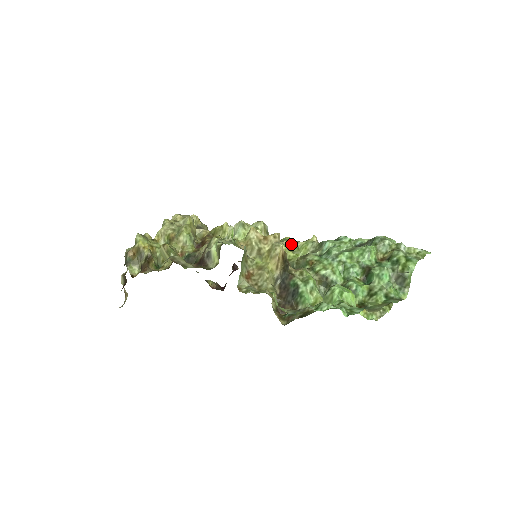
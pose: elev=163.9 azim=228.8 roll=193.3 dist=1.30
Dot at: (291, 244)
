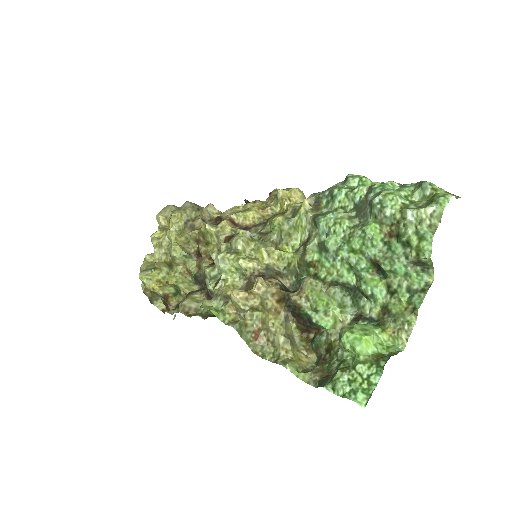
Dot at: (284, 226)
